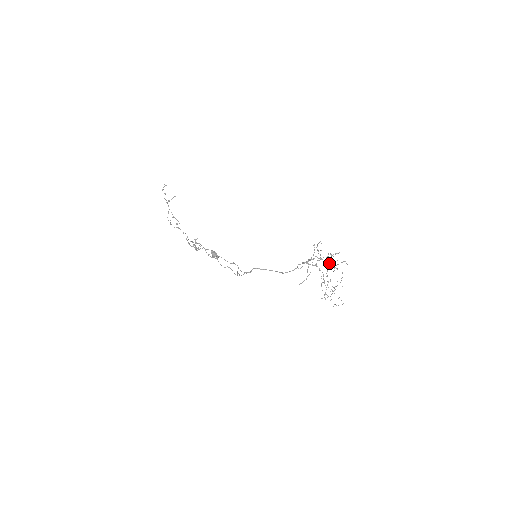
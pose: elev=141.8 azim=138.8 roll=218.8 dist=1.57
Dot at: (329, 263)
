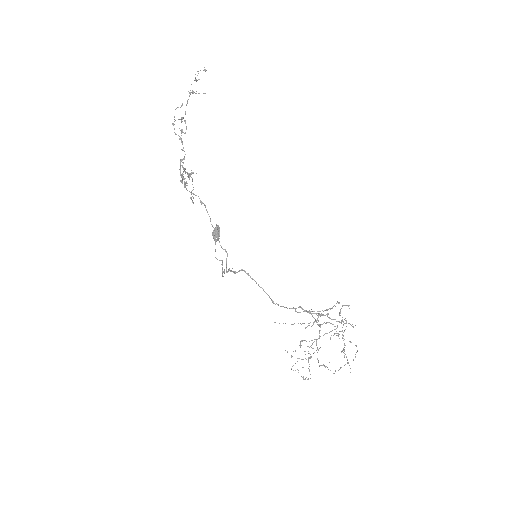
Dot at: (334, 329)
